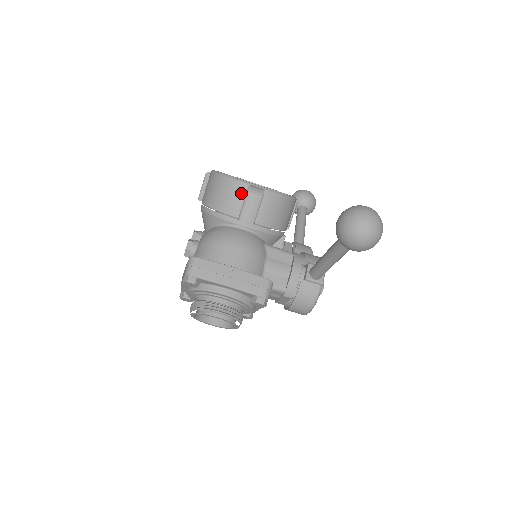
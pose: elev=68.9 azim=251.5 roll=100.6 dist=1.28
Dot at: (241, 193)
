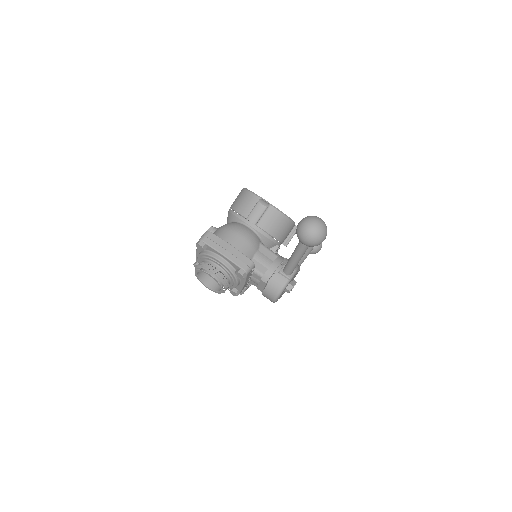
Dot at: (254, 203)
